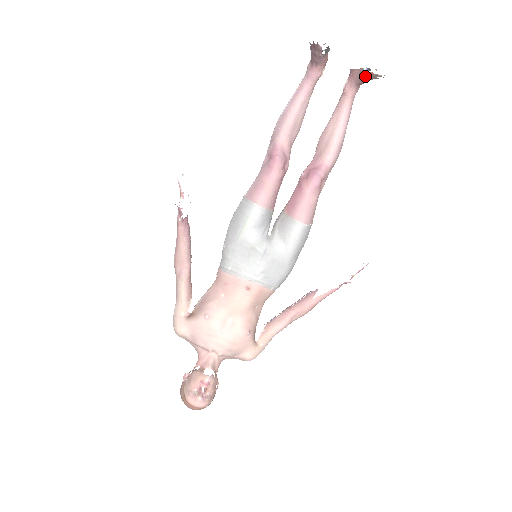
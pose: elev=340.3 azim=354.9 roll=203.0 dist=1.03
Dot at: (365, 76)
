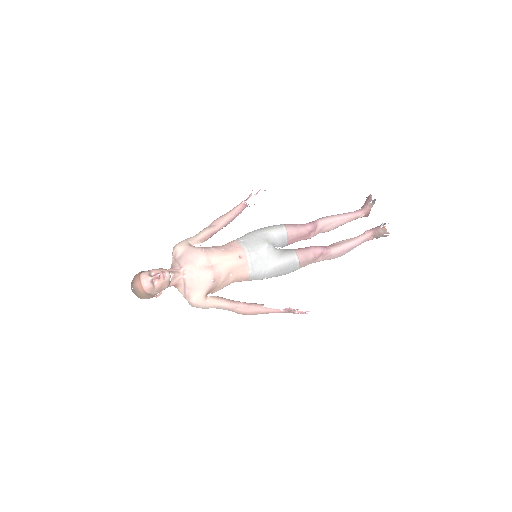
Dot at: (381, 228)
